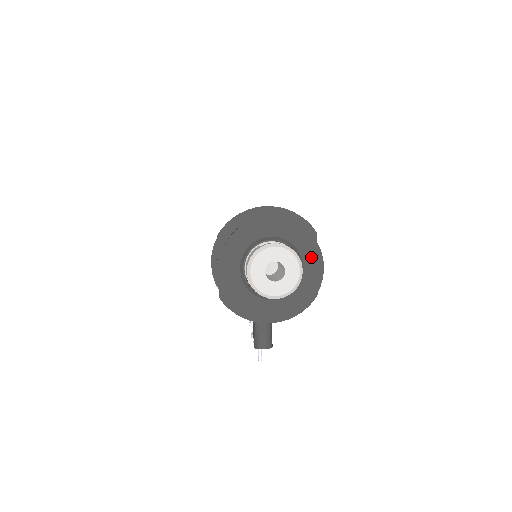
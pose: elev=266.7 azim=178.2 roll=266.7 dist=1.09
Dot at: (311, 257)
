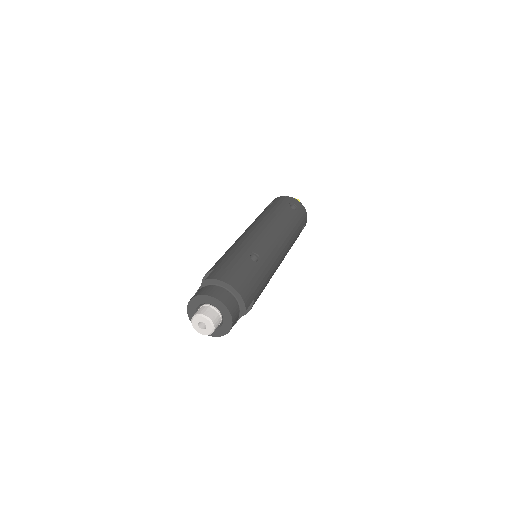
Dot at: (227, 325)
